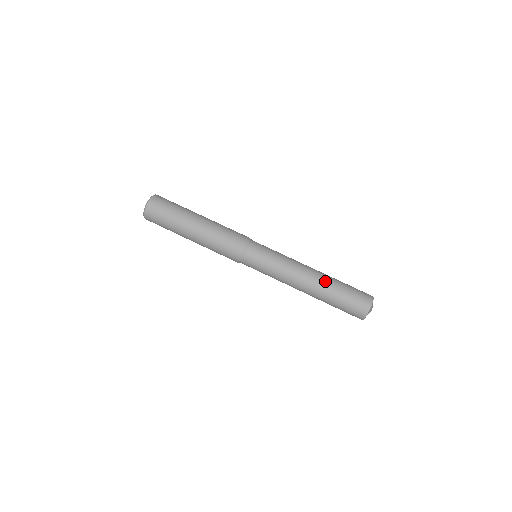
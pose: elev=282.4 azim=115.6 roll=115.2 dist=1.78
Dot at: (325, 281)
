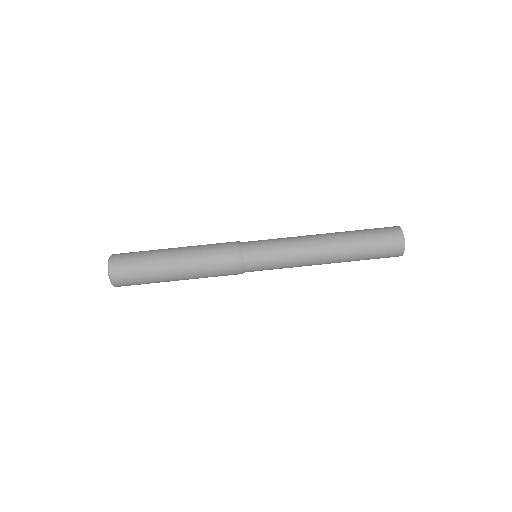
Dot at: (344, 246)
